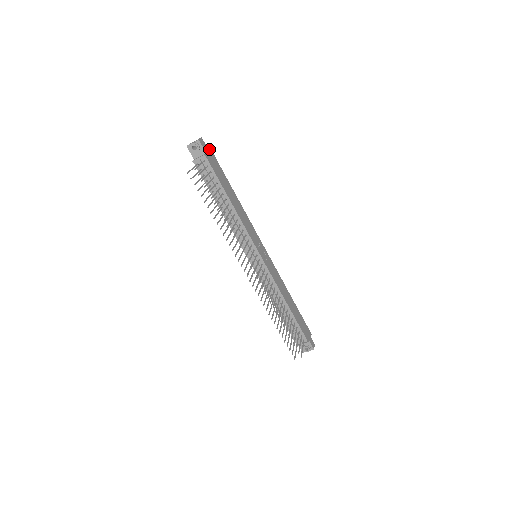
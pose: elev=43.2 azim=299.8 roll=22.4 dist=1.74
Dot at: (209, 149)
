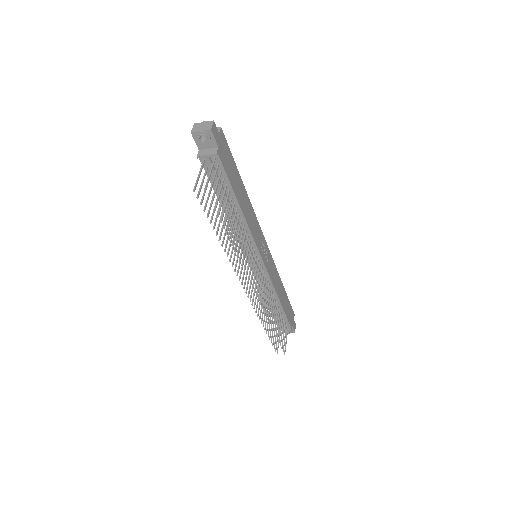
Dot at: (221, 134)
